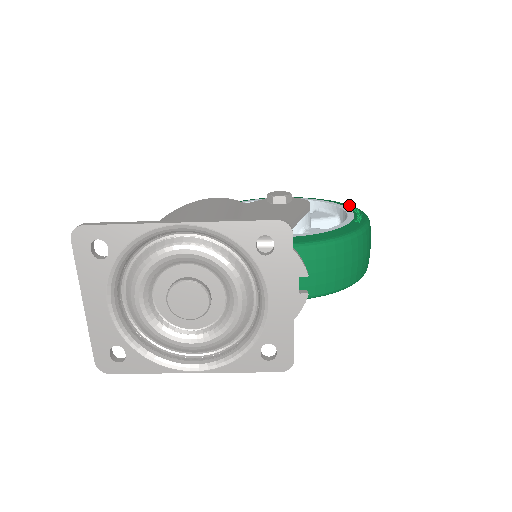
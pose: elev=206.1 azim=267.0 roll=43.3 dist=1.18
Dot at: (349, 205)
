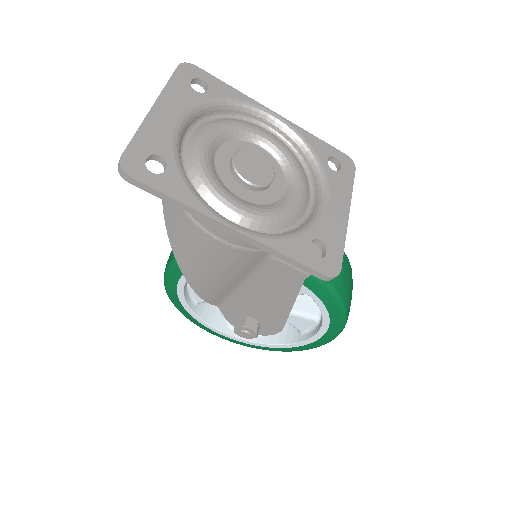
Dot at: occluded
